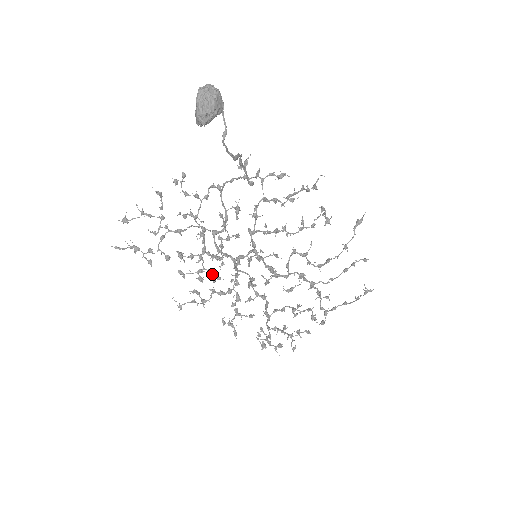
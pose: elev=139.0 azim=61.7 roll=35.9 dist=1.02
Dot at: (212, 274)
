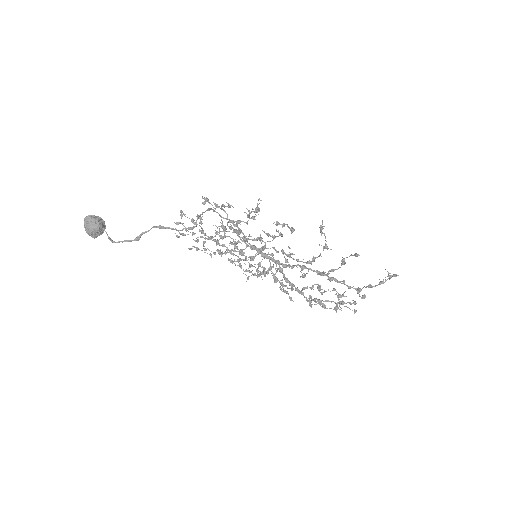
Dot at: occluded
